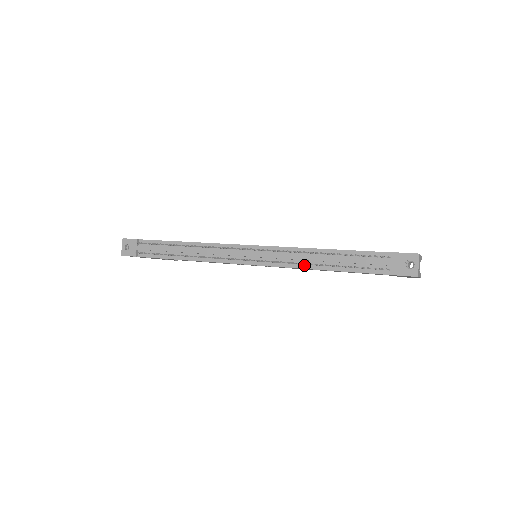
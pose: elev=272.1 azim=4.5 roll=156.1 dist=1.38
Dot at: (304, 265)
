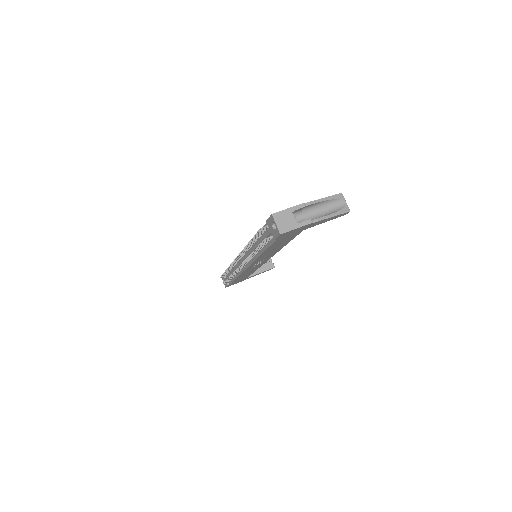
Dot at: (256, 255)
